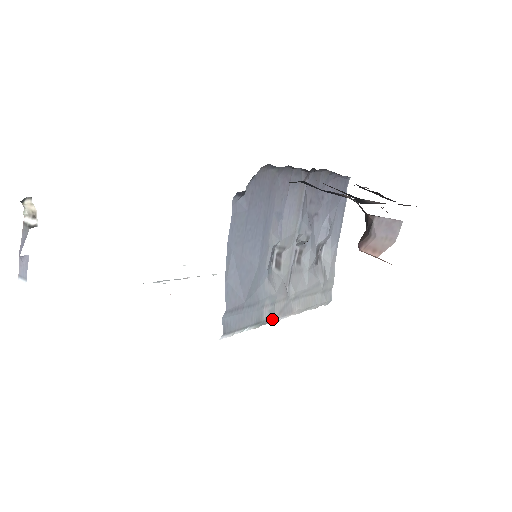
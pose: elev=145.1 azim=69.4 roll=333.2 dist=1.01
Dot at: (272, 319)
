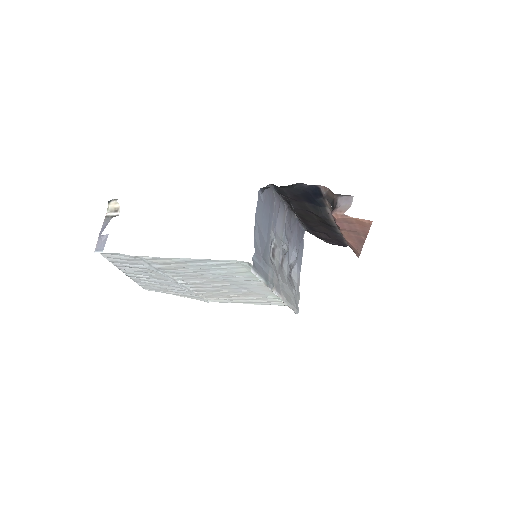
Dot at: (272, 287)
